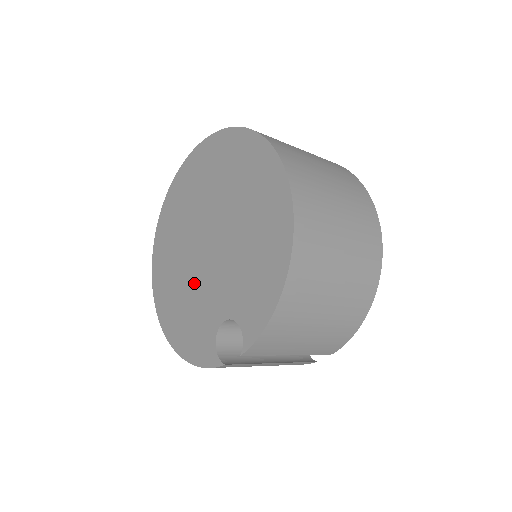
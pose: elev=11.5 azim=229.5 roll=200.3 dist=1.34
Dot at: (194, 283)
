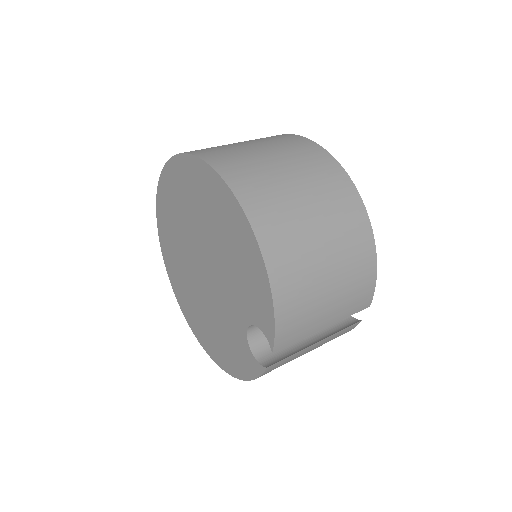
Dot at: (213, 309)
